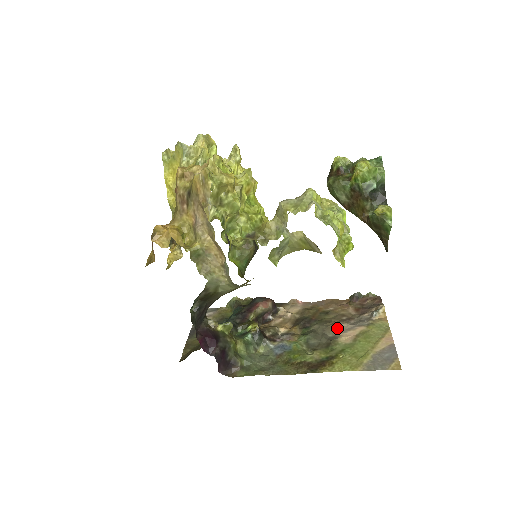
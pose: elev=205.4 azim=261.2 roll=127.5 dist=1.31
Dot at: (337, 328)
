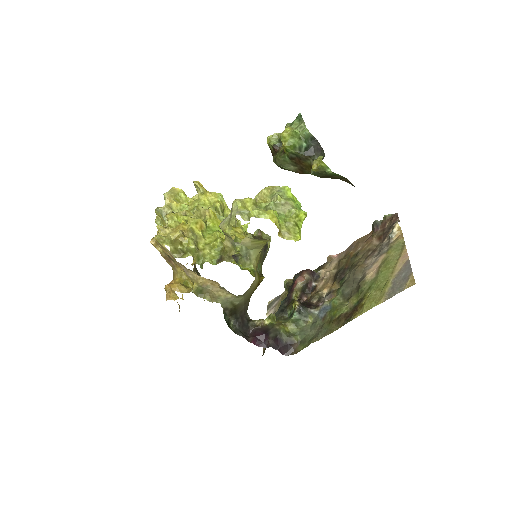
Dot at: (364, 267)
